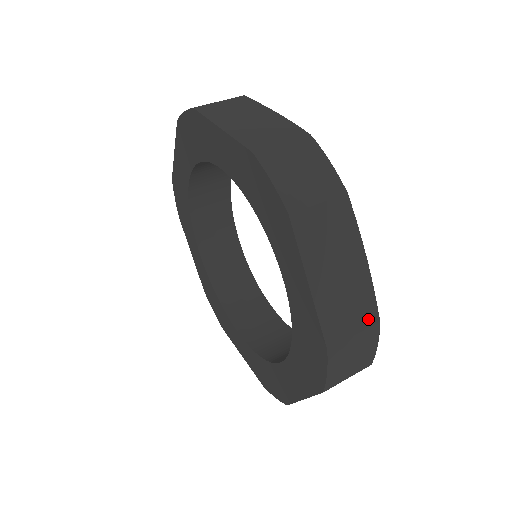
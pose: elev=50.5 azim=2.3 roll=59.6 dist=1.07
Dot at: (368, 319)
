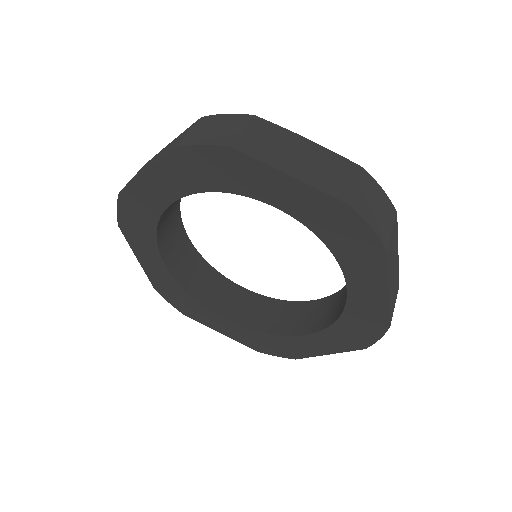
Dot at: (353, 171)
